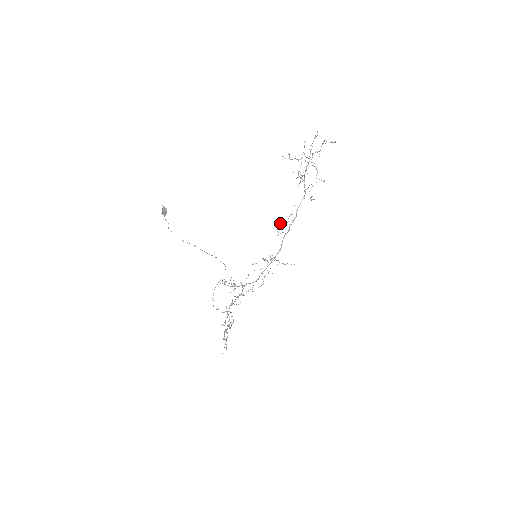
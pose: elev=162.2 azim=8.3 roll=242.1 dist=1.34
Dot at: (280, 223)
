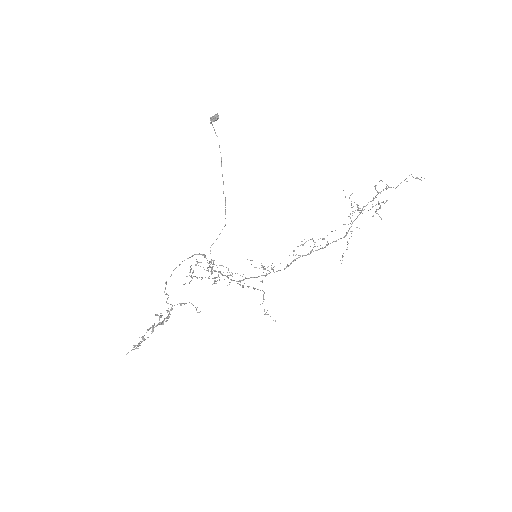
Dot at: occluded
